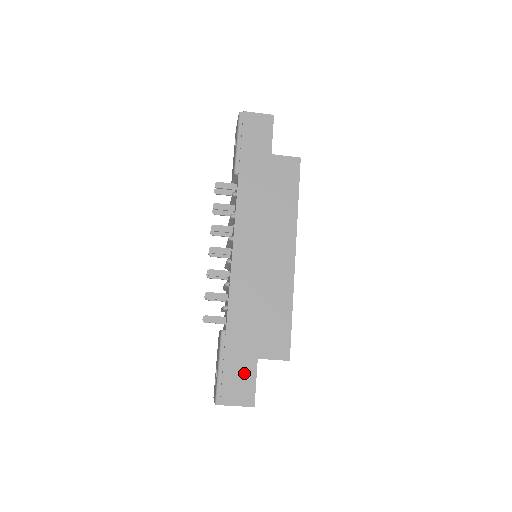
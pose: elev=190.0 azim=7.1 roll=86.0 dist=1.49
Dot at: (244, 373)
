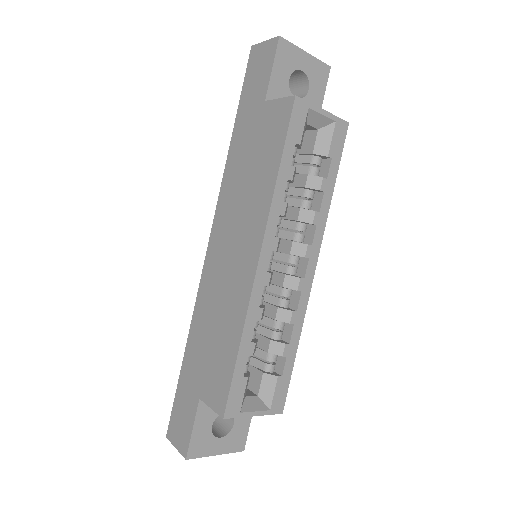
Dot at: (187, 410)
